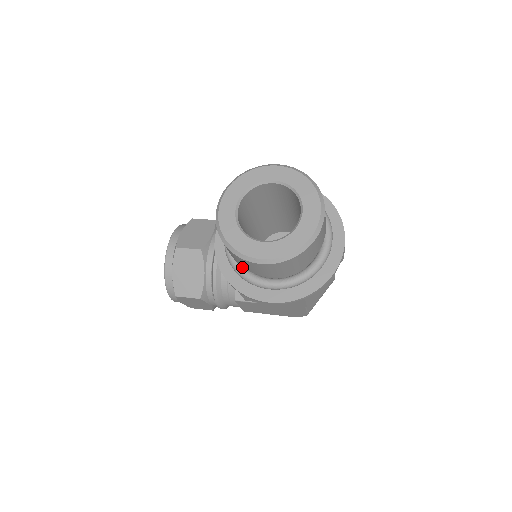
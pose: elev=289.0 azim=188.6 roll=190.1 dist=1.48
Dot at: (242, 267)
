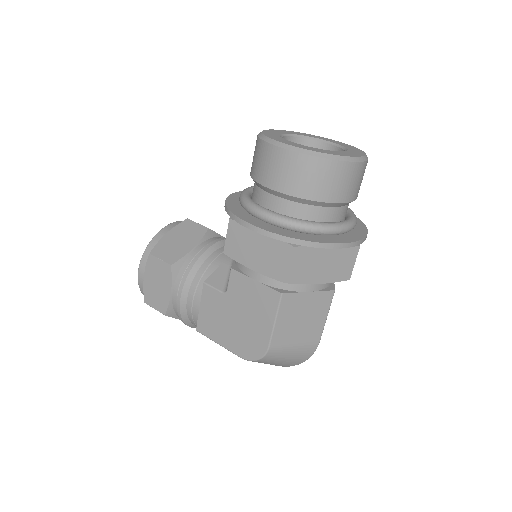
Dot at: (250, 198)
